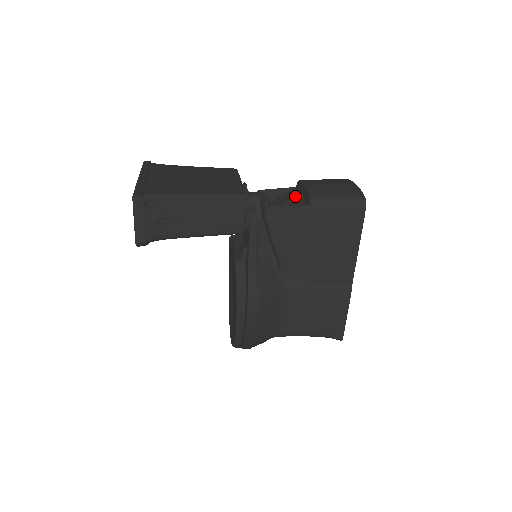
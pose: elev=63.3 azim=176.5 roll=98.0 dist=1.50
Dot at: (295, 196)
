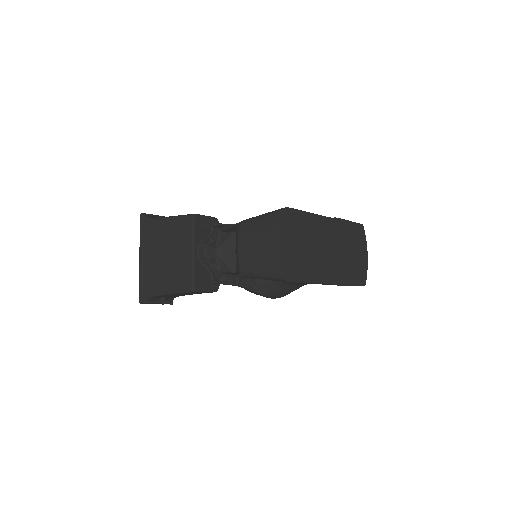
Dot at: occluded
